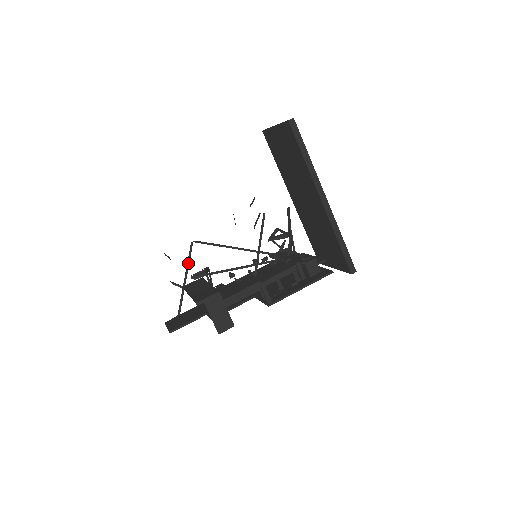
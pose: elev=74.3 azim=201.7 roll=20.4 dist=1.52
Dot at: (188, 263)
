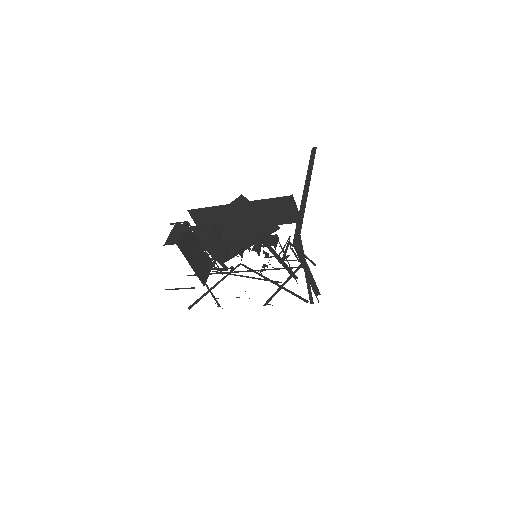
Dot at: (226, 275)
